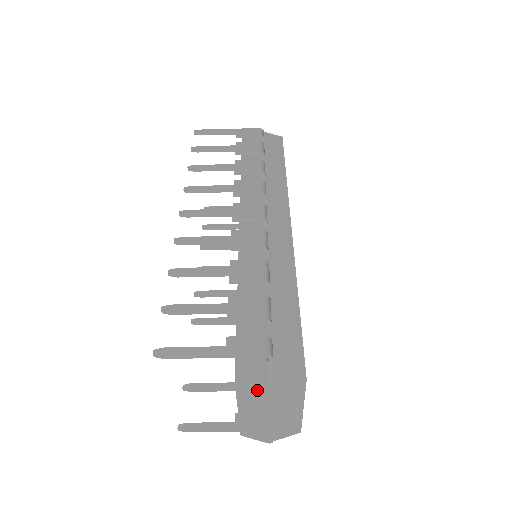
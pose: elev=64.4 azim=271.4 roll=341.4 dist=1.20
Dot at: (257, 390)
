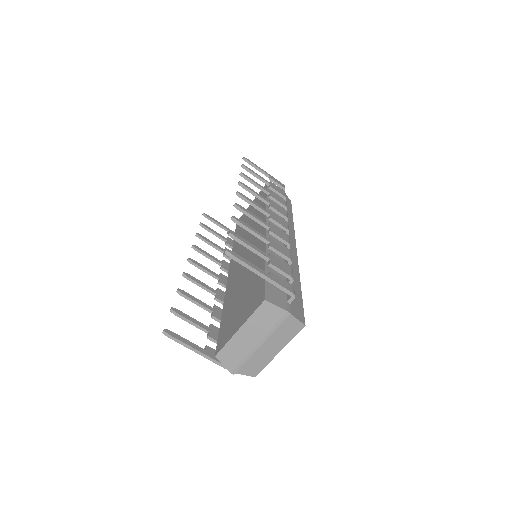
Dot at: (273, 314)
